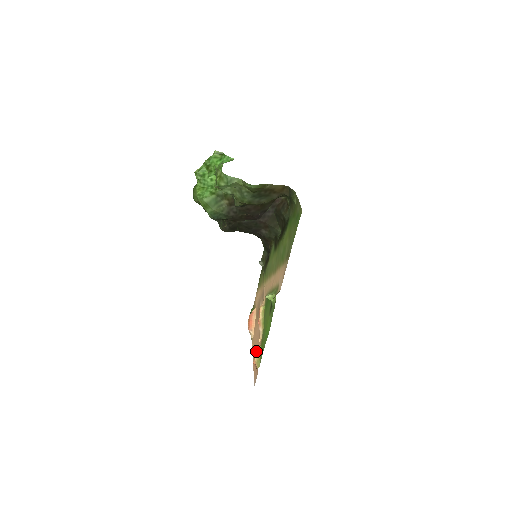
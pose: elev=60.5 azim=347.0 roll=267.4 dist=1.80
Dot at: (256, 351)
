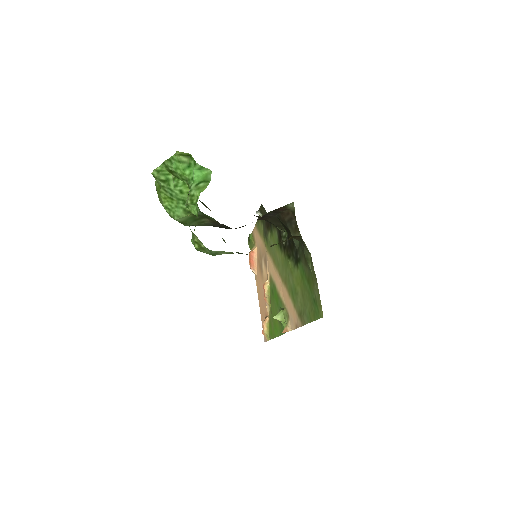
Dot at: (264, 325)
